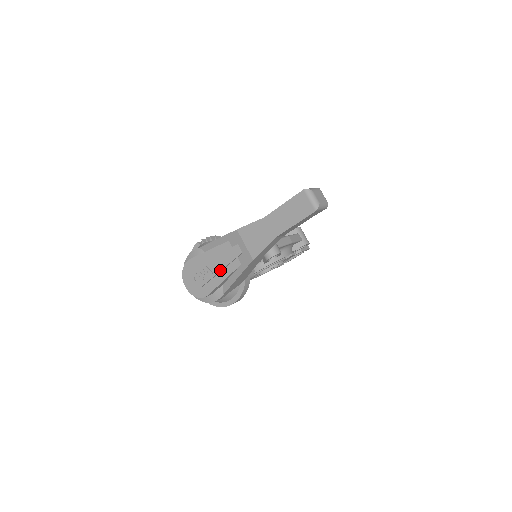
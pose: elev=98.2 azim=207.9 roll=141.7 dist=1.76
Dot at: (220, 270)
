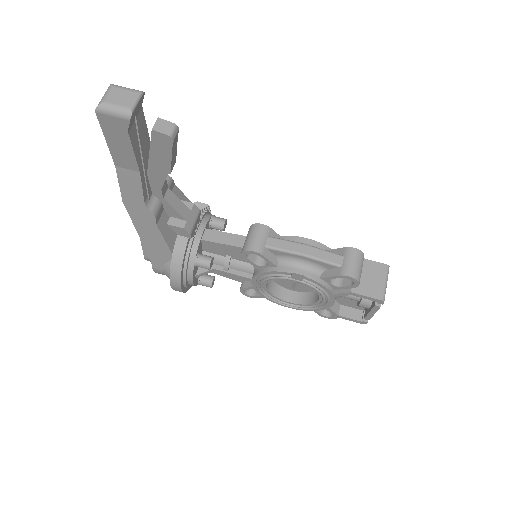
Dot at: occluded
